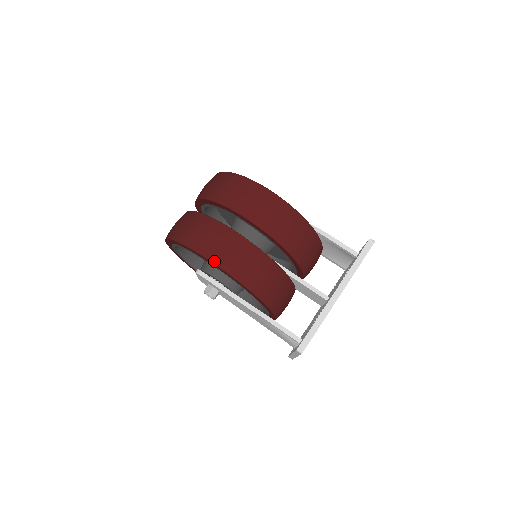
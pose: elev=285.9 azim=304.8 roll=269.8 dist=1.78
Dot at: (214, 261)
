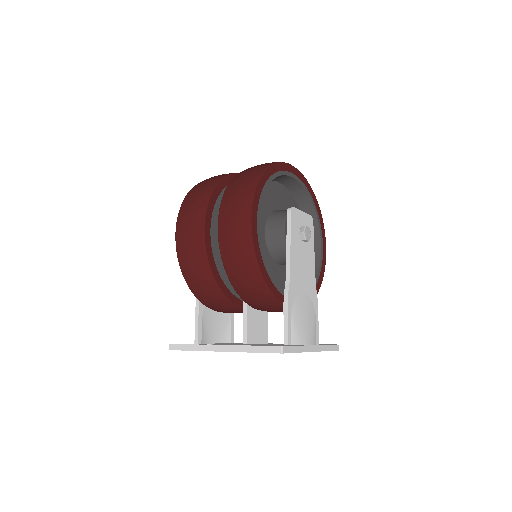
Dot at: (176, 232)
